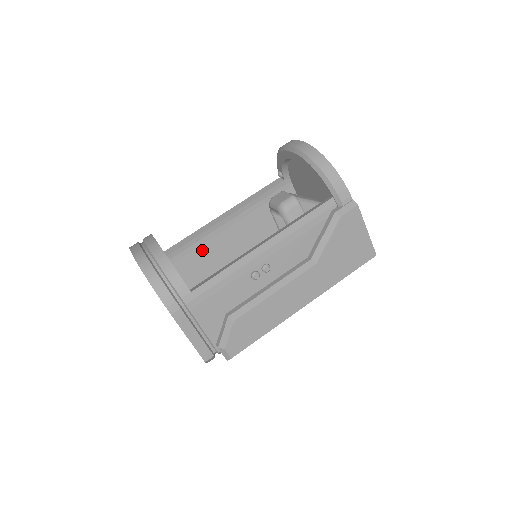
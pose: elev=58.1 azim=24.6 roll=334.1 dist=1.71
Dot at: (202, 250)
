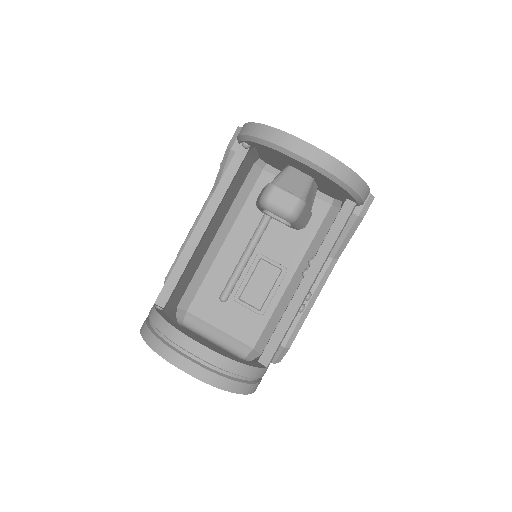
Dot at: (187, 270)
